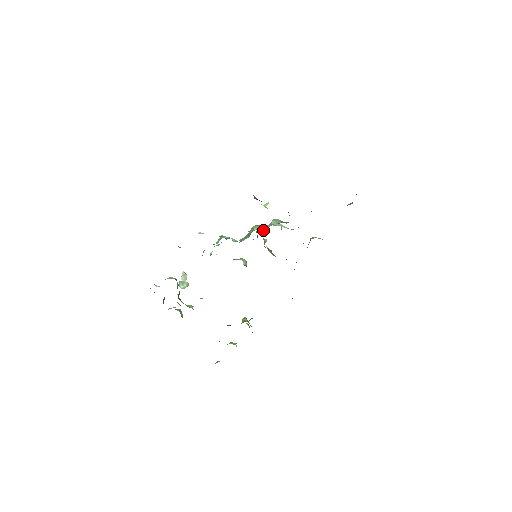
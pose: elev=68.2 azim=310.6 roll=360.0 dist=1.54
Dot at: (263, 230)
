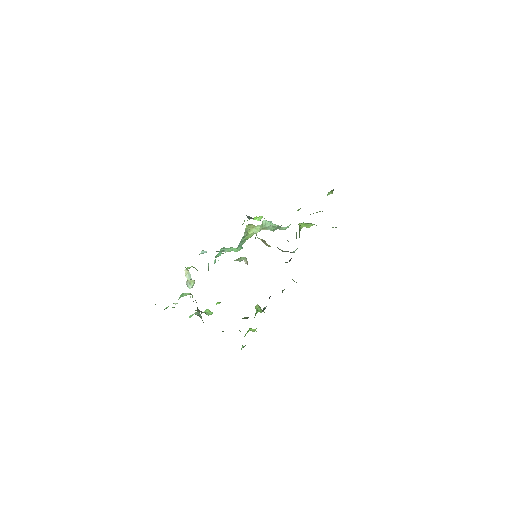
Dot at: (257, 232)
